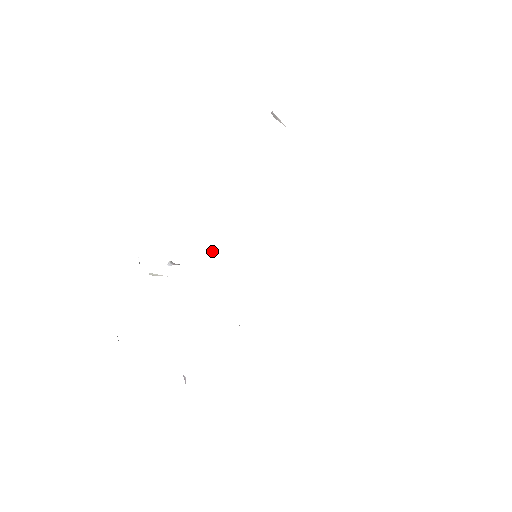
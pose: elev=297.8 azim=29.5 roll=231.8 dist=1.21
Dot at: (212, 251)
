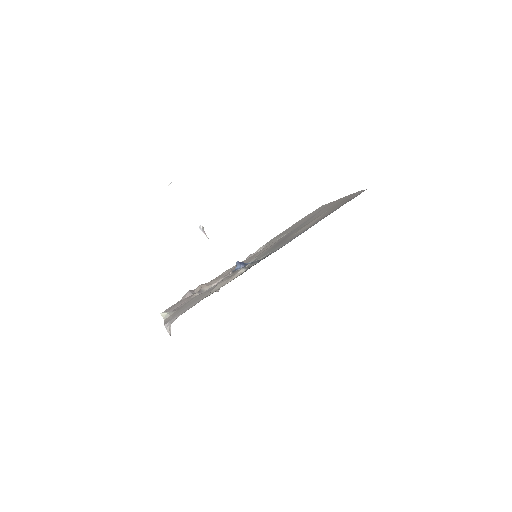
Dot at: (241, 264)
